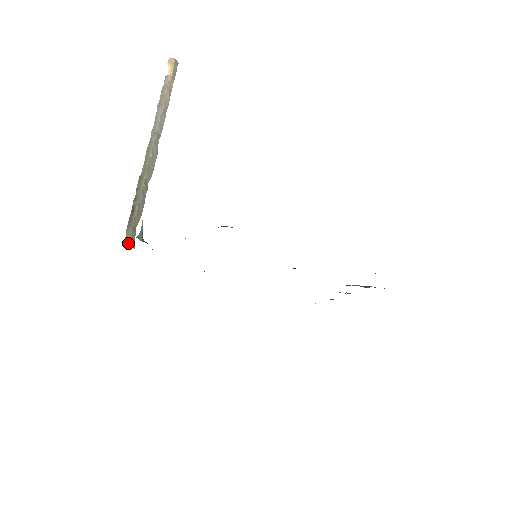
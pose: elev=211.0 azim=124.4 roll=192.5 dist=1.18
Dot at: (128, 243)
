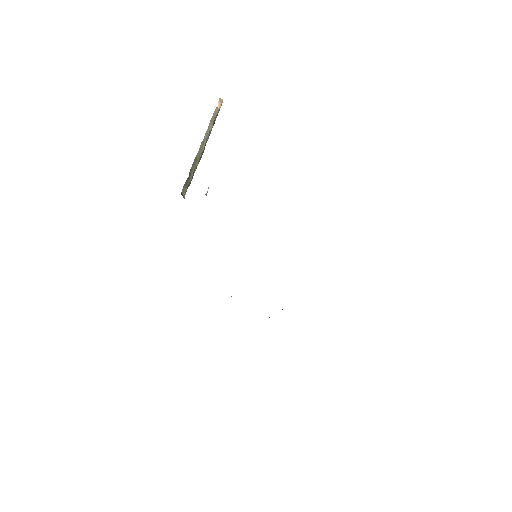
Dot at: (183, 197)
